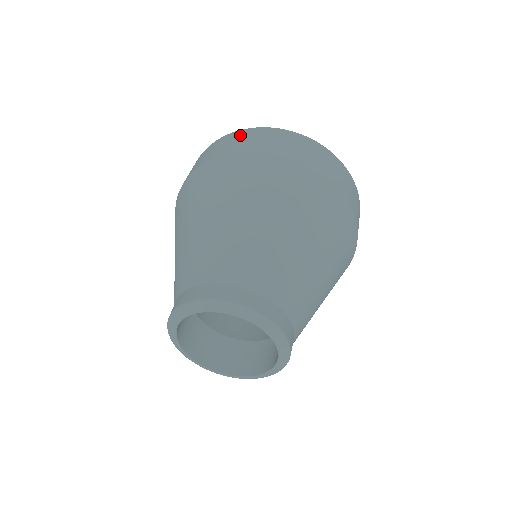
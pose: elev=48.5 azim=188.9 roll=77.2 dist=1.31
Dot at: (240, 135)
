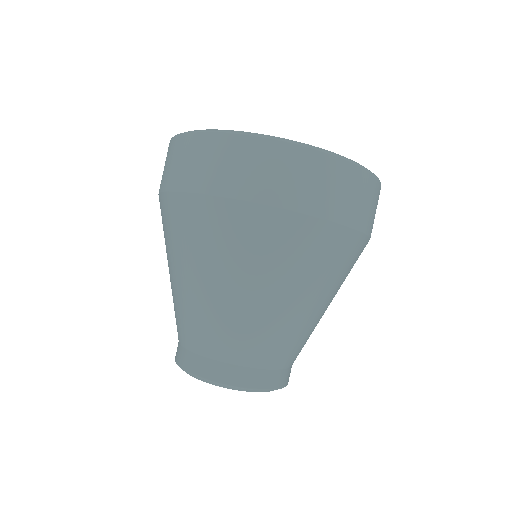
Dot at: (330, 172)
